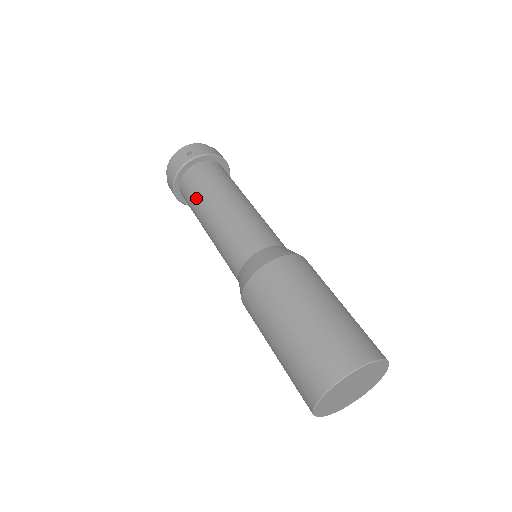
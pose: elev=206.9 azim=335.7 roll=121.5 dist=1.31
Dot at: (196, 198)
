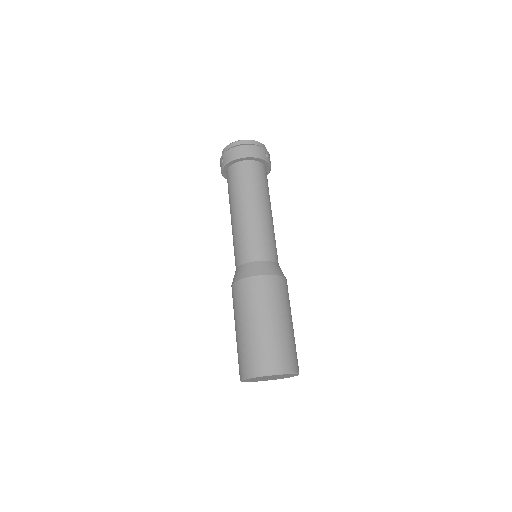
Dot at: occluded
